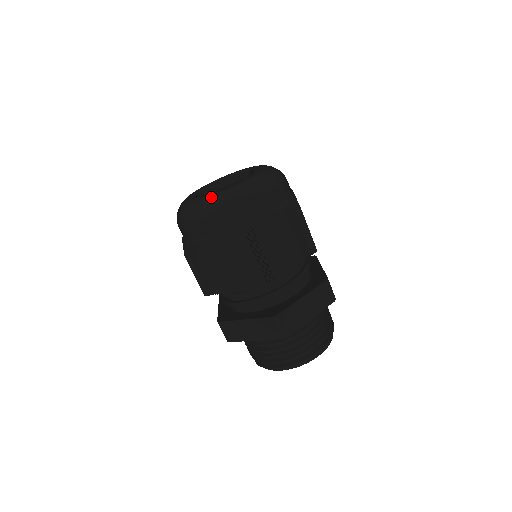
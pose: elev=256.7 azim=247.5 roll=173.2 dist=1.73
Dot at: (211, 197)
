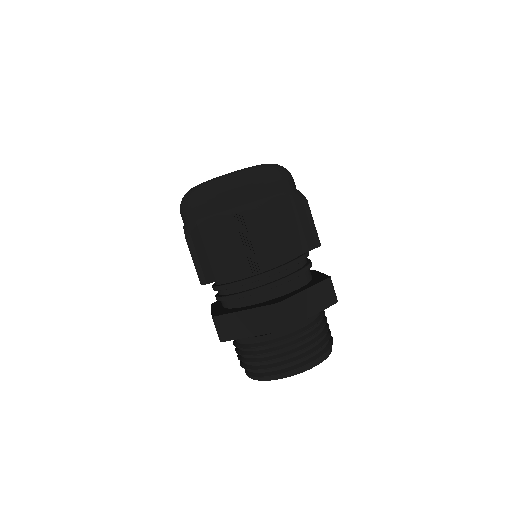
Dot at: (221, 176)
